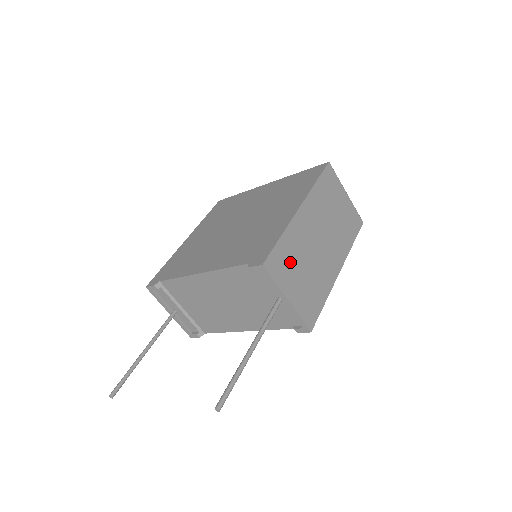
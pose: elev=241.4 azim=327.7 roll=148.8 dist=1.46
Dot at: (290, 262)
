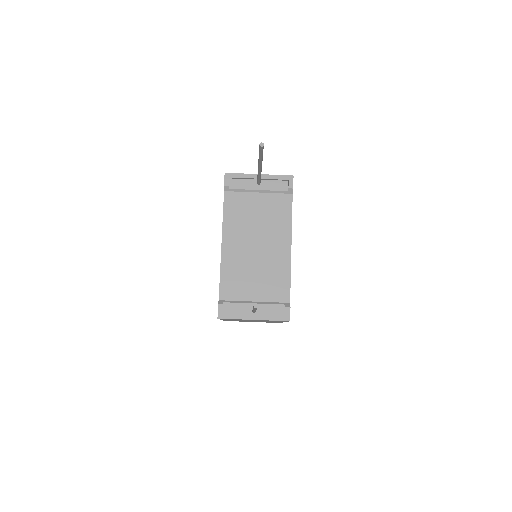
Dot at: occluded
